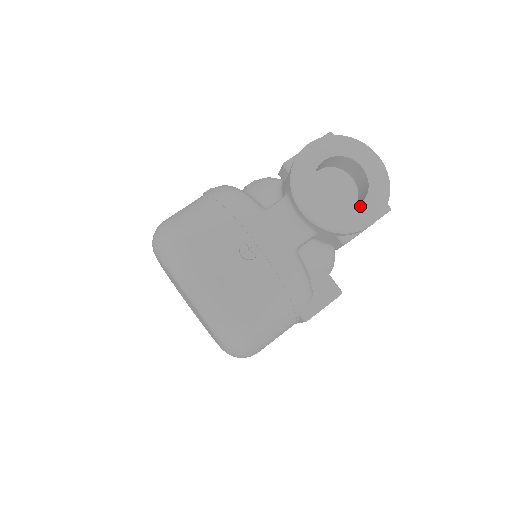
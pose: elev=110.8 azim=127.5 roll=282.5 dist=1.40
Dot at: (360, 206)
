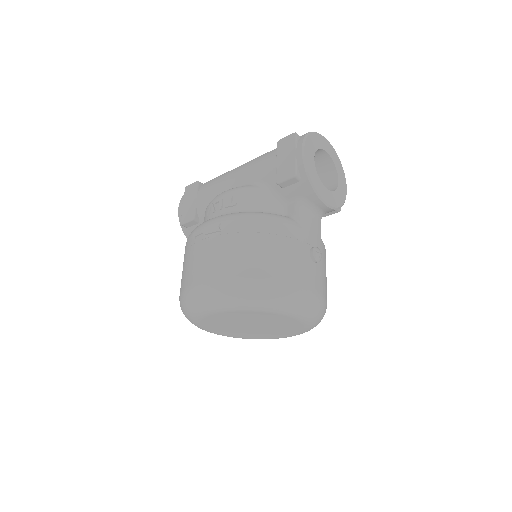
Dot at: (339, 180)
